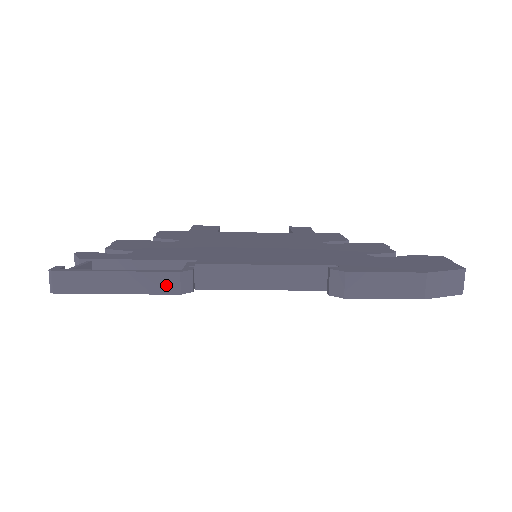
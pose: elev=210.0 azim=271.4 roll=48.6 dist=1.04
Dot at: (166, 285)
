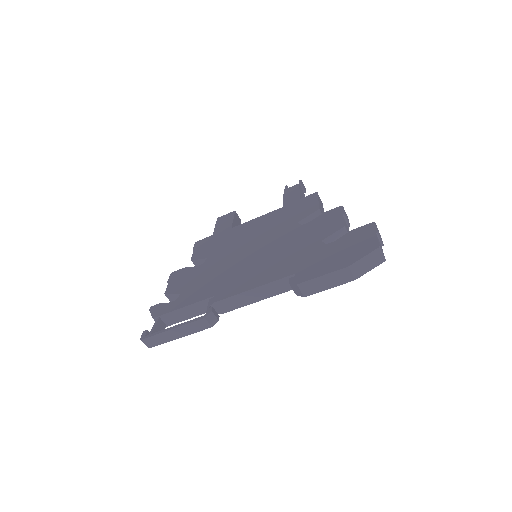
Dot at: (201, 326)
